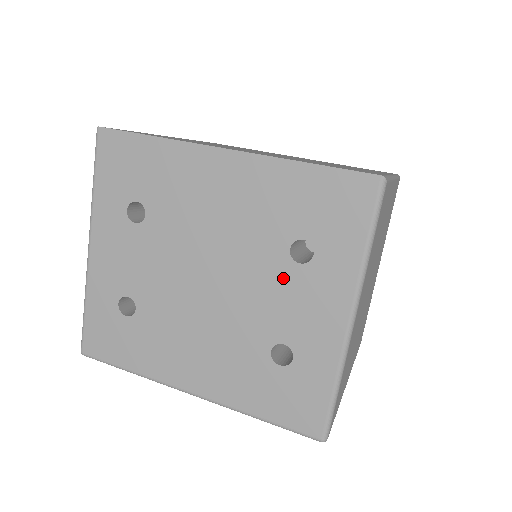
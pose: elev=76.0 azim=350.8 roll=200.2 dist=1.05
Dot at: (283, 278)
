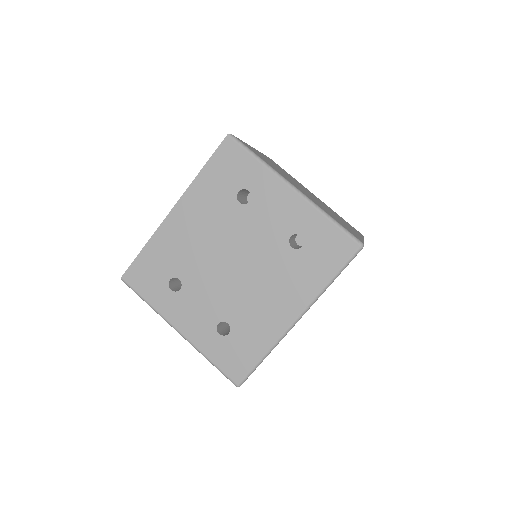
Dot at: (253, 215)
